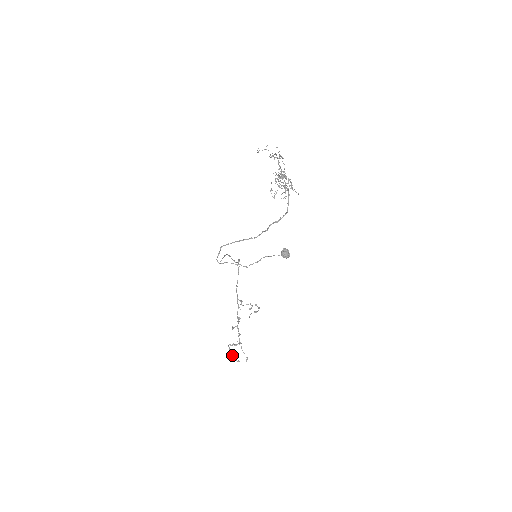
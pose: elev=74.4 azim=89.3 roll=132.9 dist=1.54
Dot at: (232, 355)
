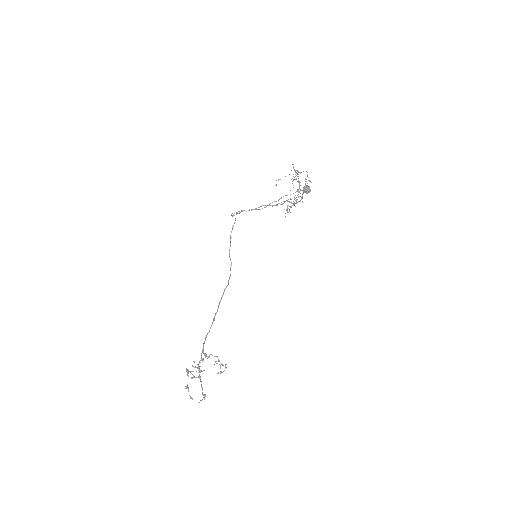
Dot at: occluded
